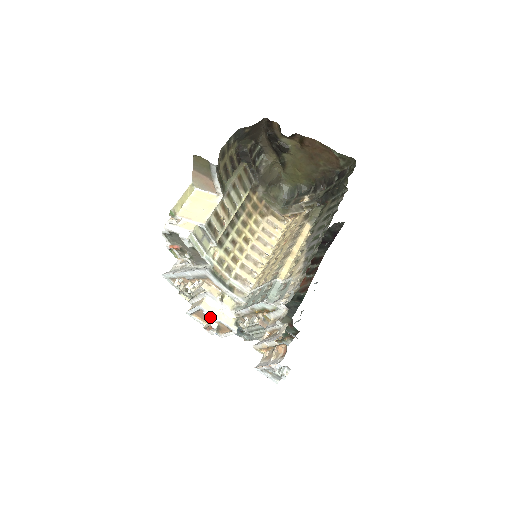
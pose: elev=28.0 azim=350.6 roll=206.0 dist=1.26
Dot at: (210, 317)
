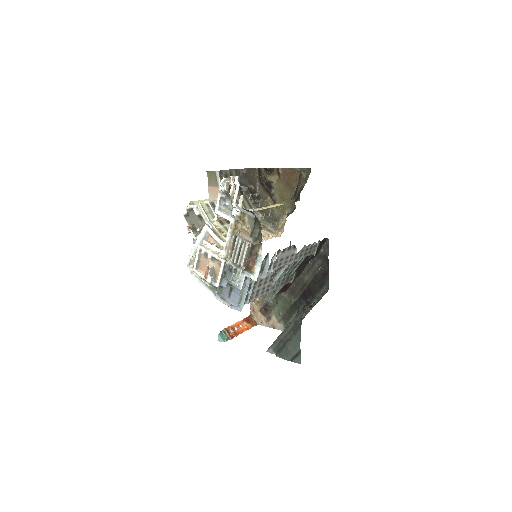
Dot at: (208, 261)
